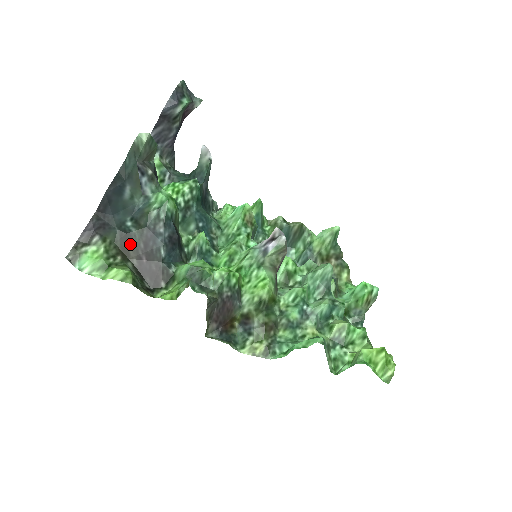
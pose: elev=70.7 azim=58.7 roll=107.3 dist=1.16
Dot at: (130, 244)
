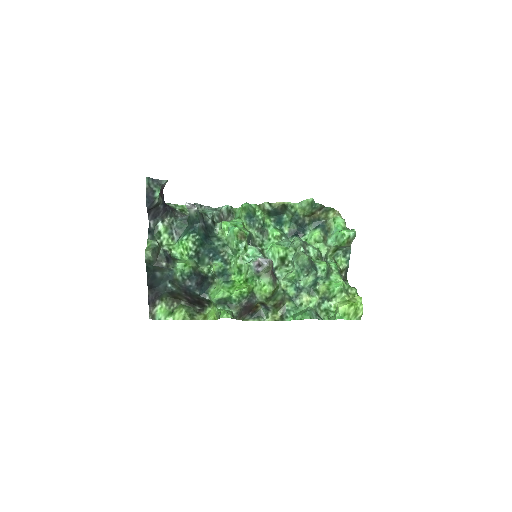
Dot at: (177, 295)
